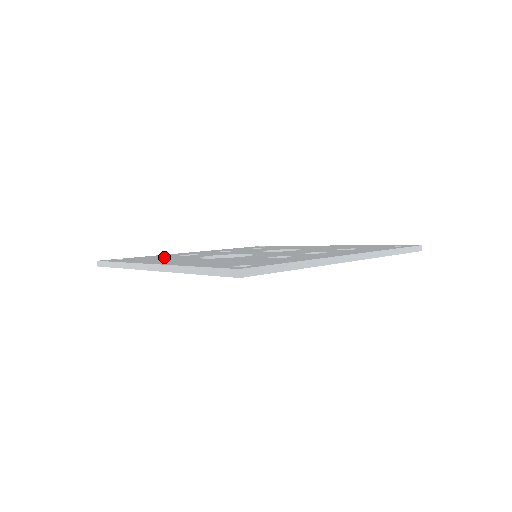
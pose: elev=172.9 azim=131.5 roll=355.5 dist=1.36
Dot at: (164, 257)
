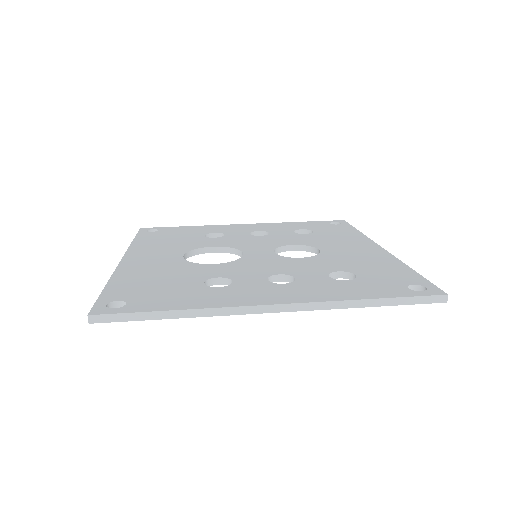
Dot at: (184, 237)
